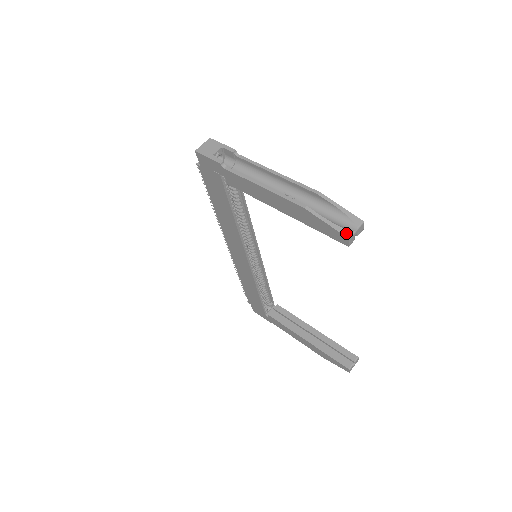
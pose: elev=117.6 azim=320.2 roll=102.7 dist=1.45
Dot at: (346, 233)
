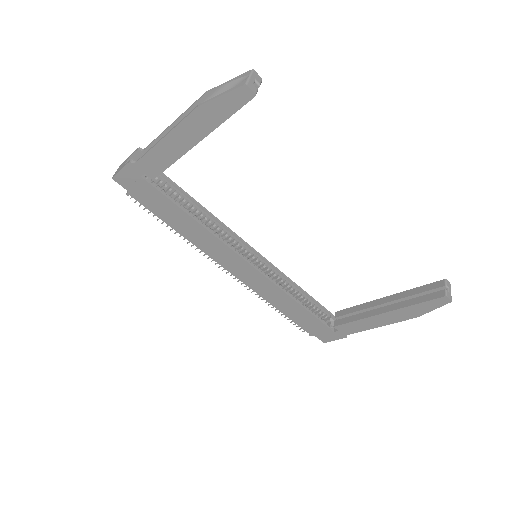
Dot at: (241, 84)
